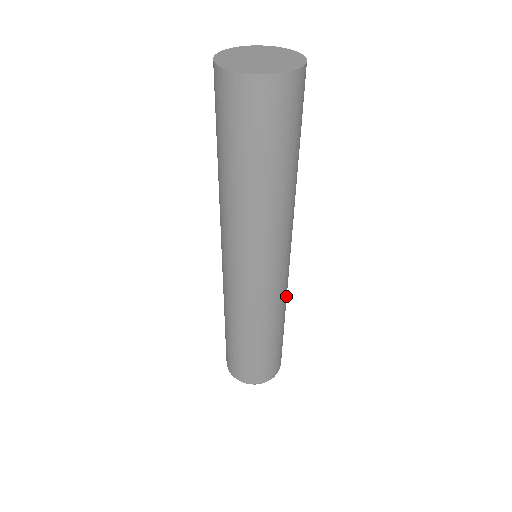
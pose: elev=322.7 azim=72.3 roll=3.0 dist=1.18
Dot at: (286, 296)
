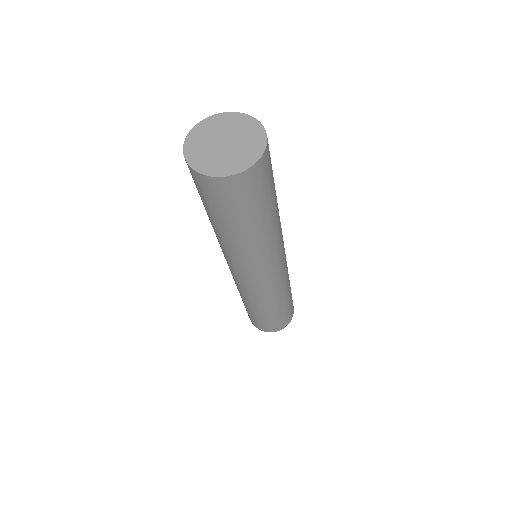
Dot at: occluded
